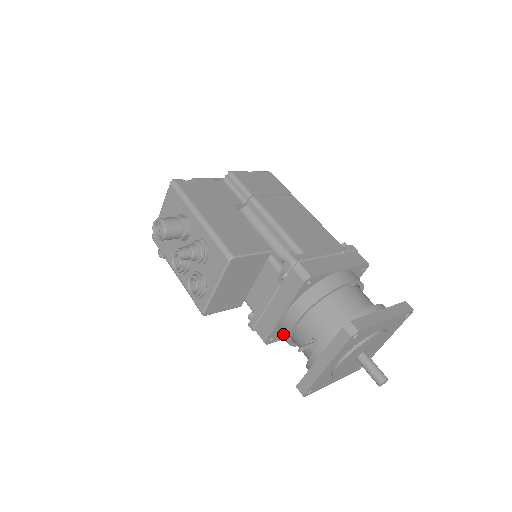
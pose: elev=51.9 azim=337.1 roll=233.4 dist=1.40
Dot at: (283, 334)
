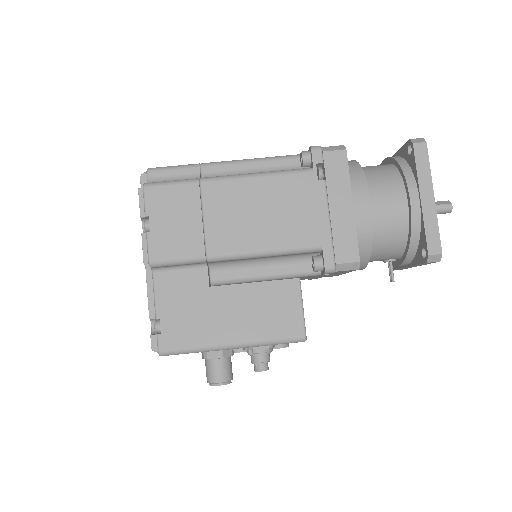
Dot at: occluded
